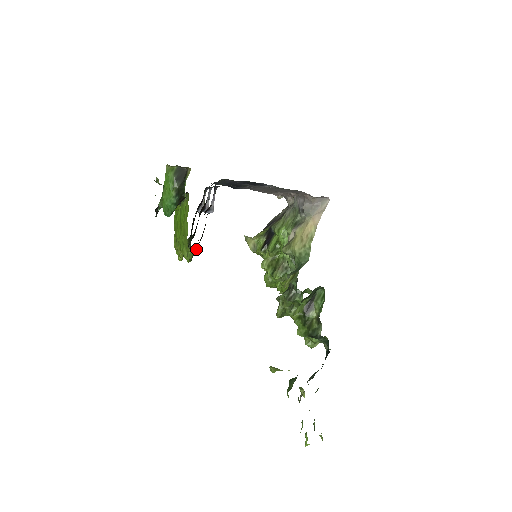
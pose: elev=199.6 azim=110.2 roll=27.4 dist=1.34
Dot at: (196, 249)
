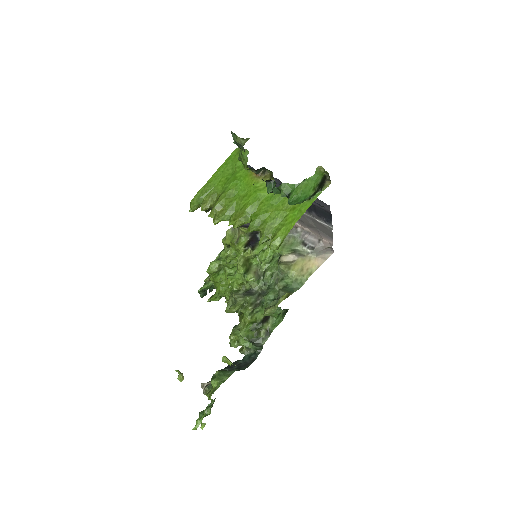
Dot at: occluded
